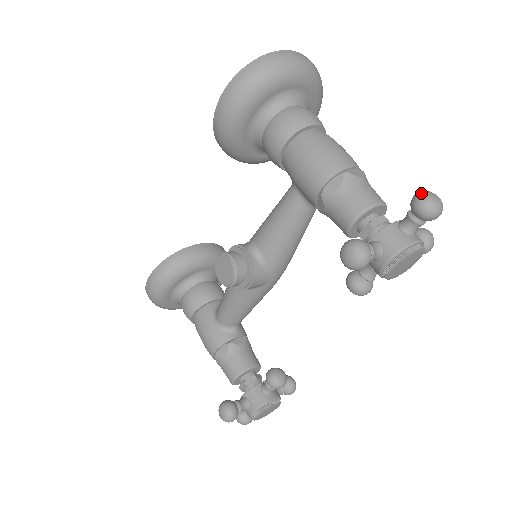
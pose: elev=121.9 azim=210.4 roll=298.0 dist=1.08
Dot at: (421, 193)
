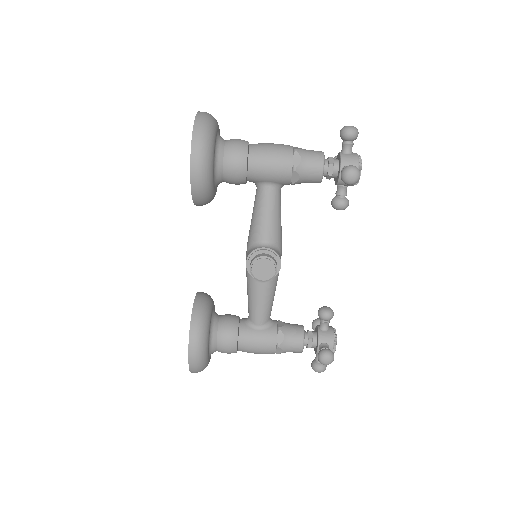
Dot at: (345, 128)
